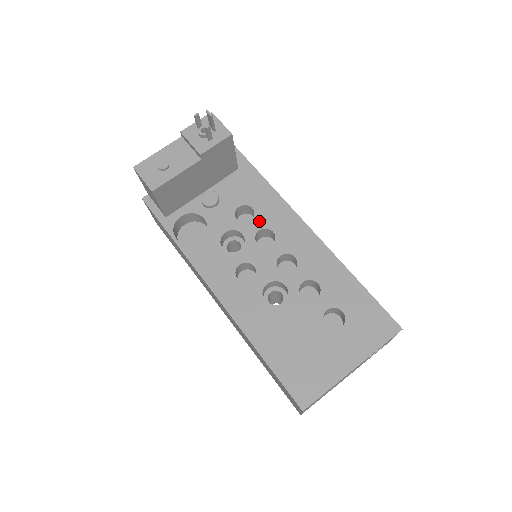
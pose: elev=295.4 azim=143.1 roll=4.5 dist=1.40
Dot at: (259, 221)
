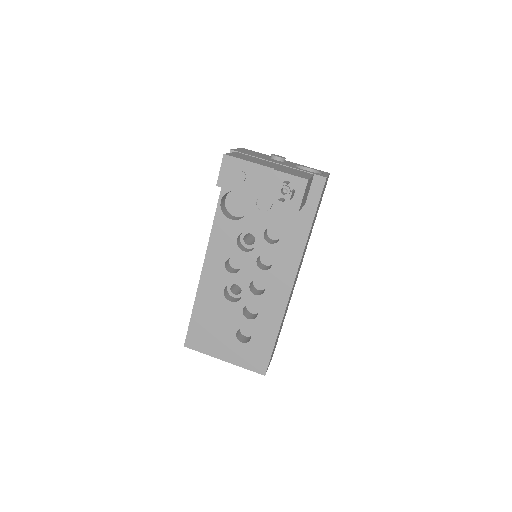
Dot at: (273, 250)
